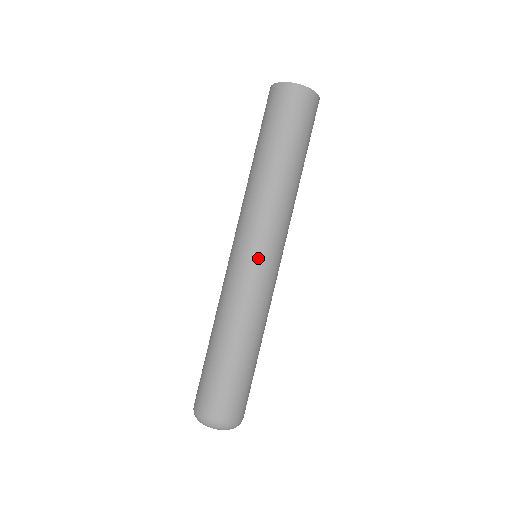
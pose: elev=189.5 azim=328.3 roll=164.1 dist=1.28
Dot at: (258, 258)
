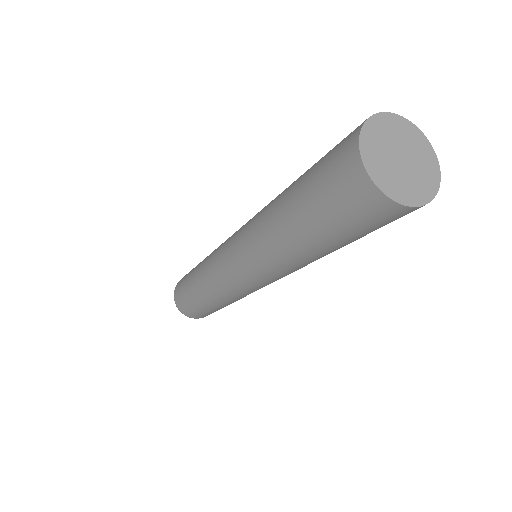
Dot at: (237, 278)
